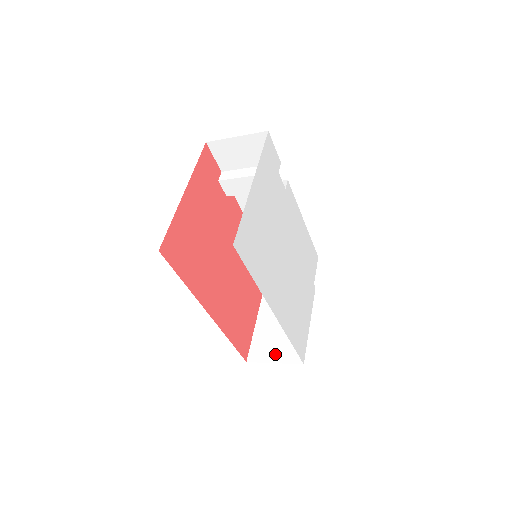
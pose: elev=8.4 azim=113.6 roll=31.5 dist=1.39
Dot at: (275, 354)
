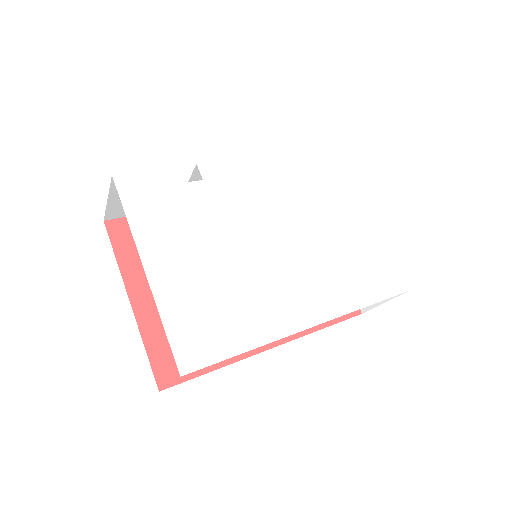
Dot at: occluded
